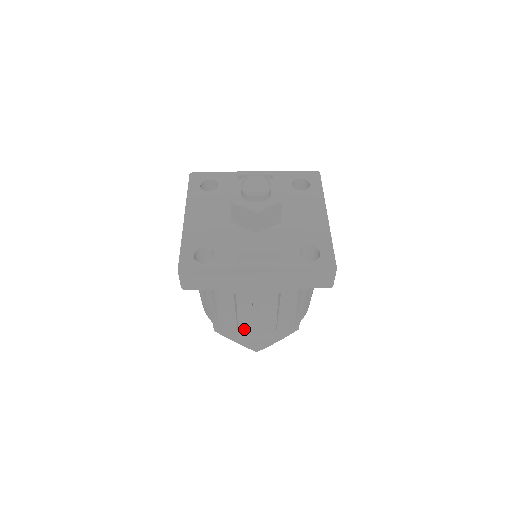
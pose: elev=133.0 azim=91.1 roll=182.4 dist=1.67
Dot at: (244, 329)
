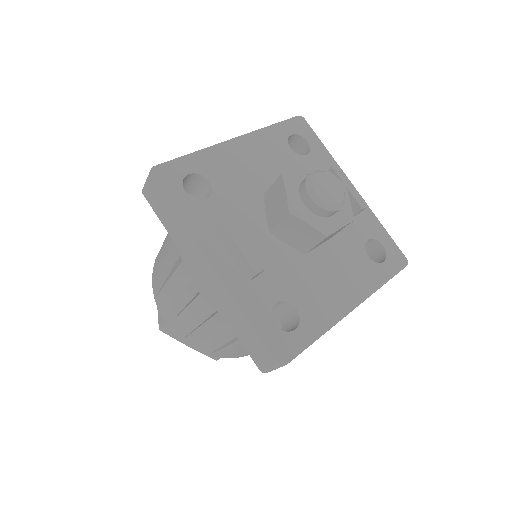
Dot at: (164, 298)
